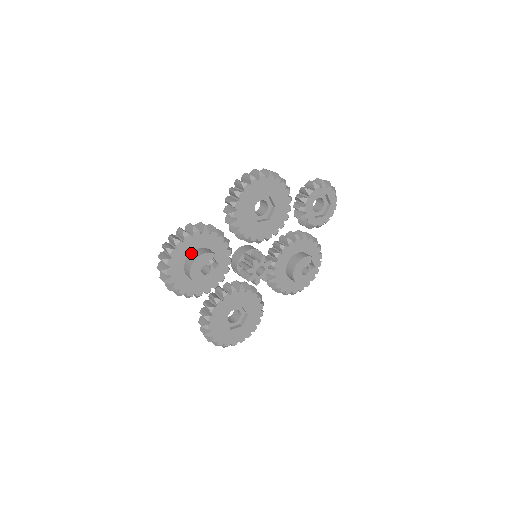
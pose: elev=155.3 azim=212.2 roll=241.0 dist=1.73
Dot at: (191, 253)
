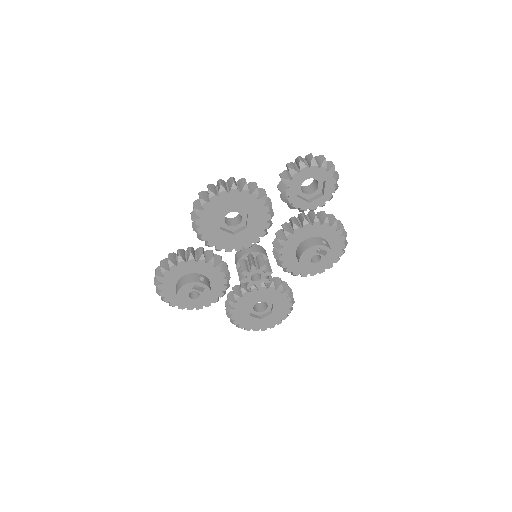
Dot at: (177, 282)
